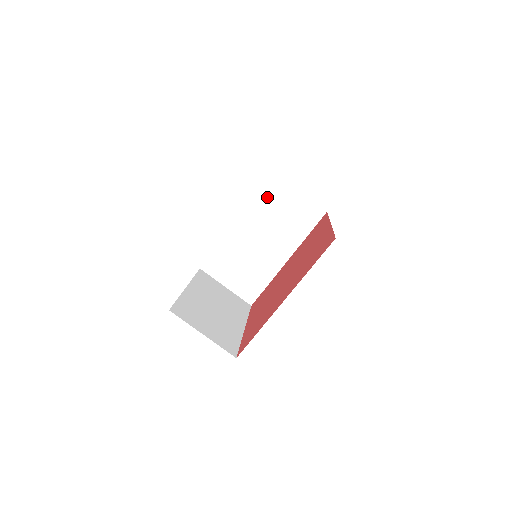
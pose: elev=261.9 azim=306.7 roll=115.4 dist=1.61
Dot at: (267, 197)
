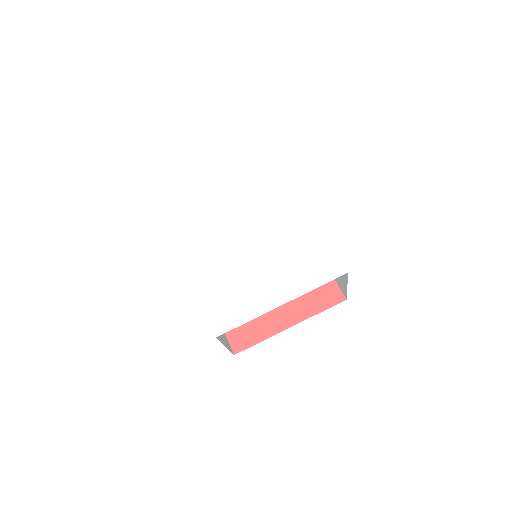
Dot at: occluded
